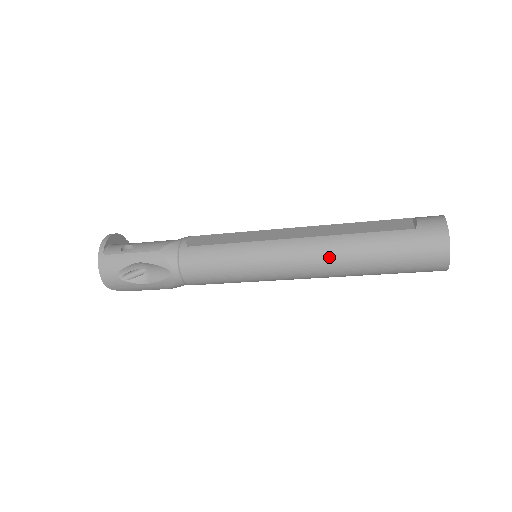
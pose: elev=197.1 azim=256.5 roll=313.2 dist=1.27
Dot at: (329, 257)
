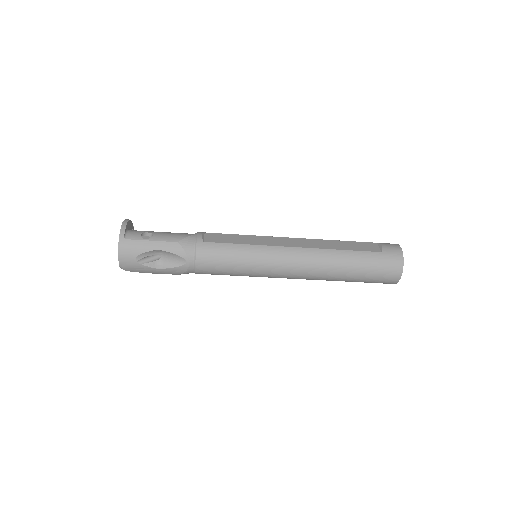
Dot at: (319, 265)
